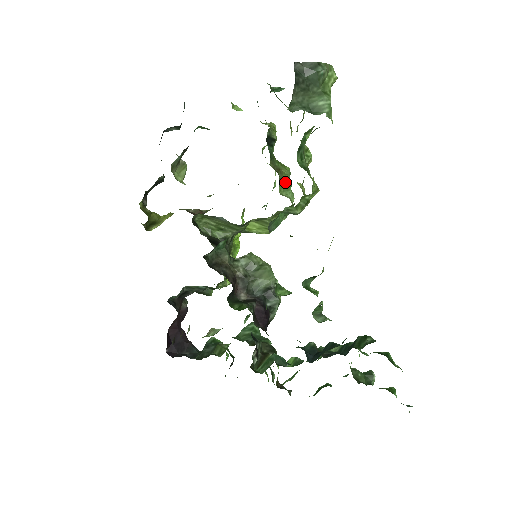
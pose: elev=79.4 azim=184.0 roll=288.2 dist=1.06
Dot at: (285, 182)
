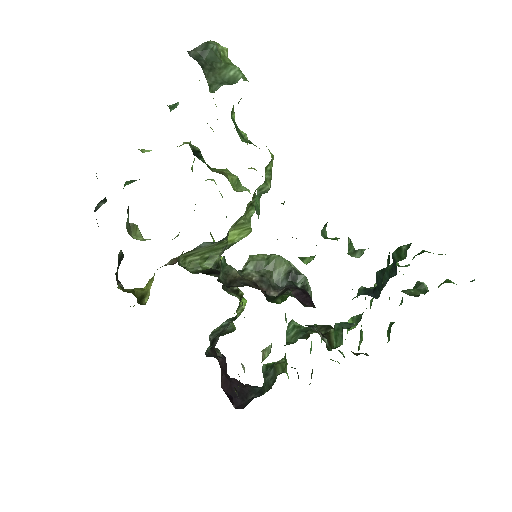
Dot at: (233, 180)
